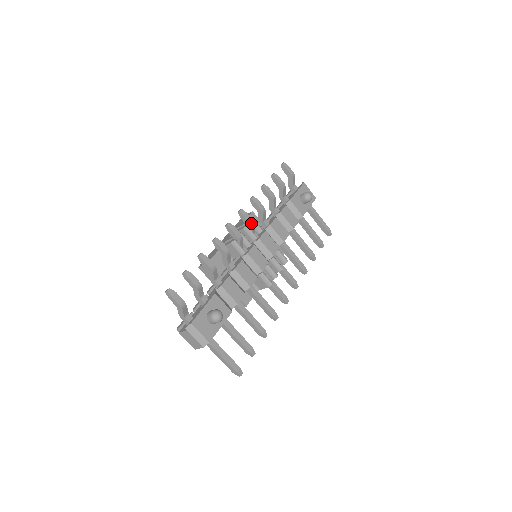
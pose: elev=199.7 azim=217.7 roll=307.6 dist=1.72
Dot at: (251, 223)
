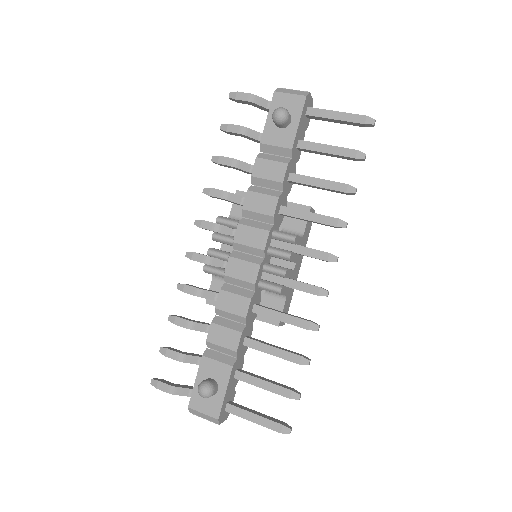
Dot at: (214, 229)
